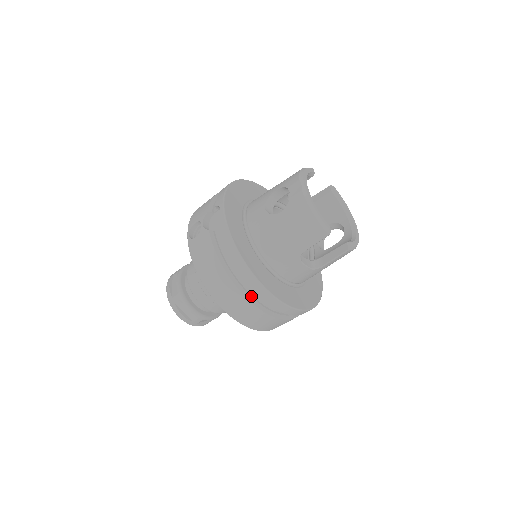
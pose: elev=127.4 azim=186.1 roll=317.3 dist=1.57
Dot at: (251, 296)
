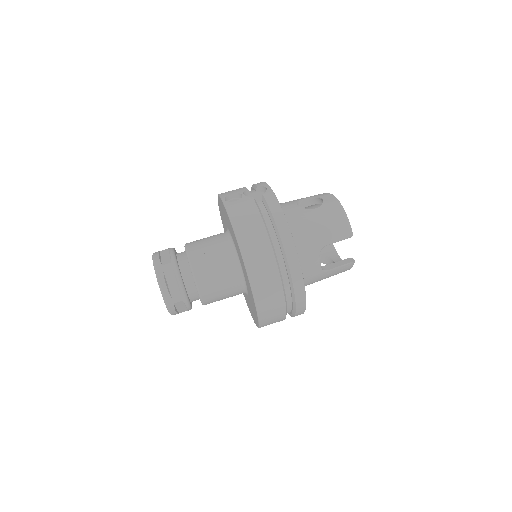
Dot at: (278, 263)
